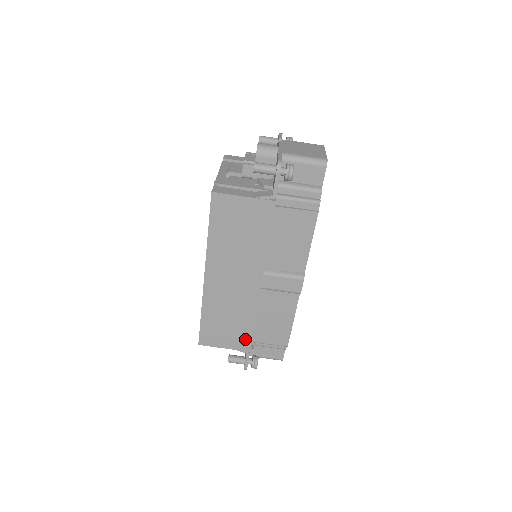
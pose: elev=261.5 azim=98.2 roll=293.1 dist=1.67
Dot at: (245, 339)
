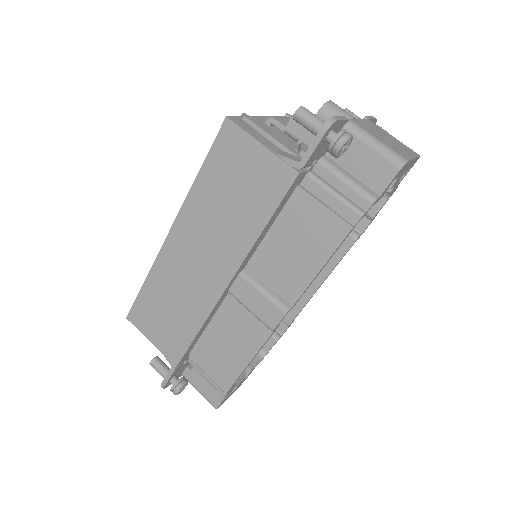
Dot at: (178, 346)
